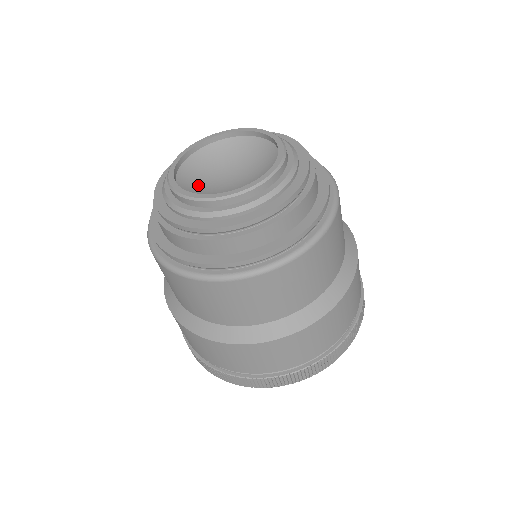
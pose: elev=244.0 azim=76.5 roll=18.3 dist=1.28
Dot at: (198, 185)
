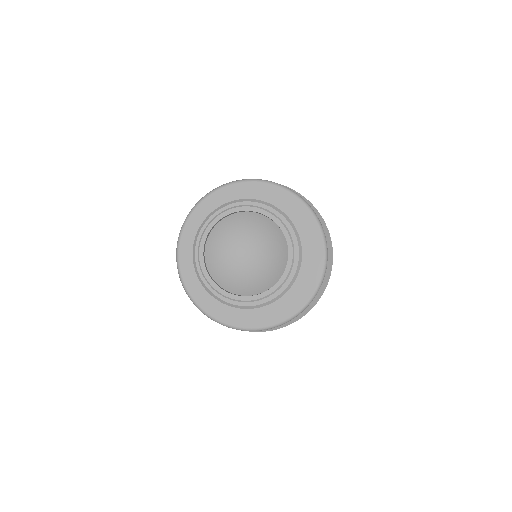
Dot at: (222, 261)
